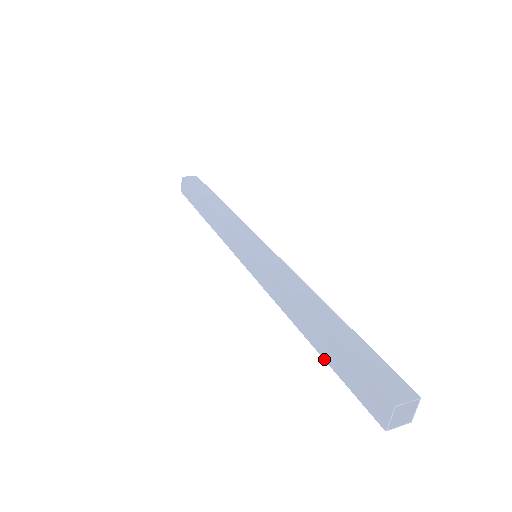
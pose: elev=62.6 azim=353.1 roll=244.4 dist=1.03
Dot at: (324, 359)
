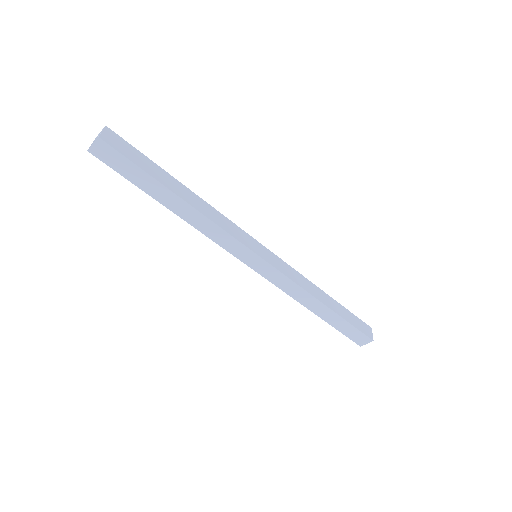
Dot at: (329, 324)
